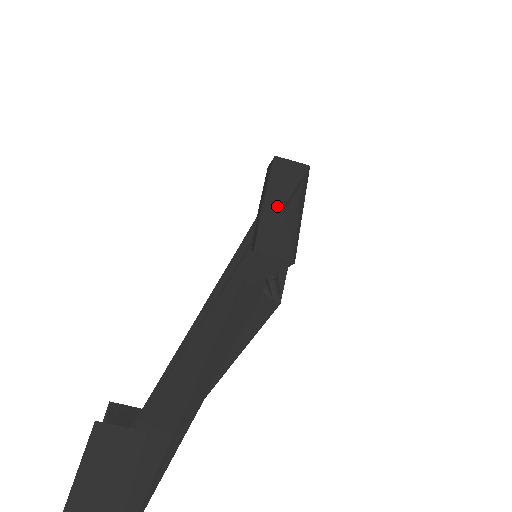
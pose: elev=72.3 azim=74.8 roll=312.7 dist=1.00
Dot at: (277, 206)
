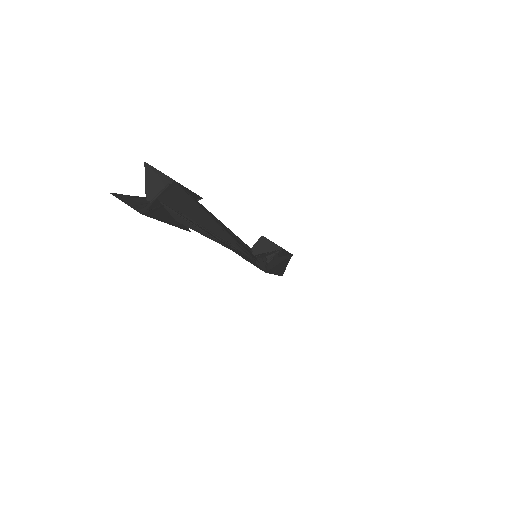
Dot at: occluded
